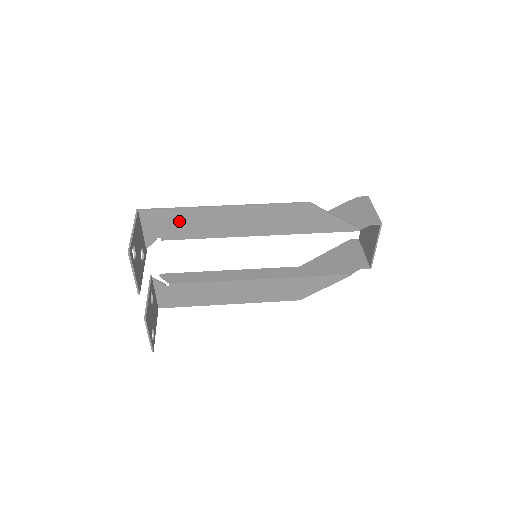
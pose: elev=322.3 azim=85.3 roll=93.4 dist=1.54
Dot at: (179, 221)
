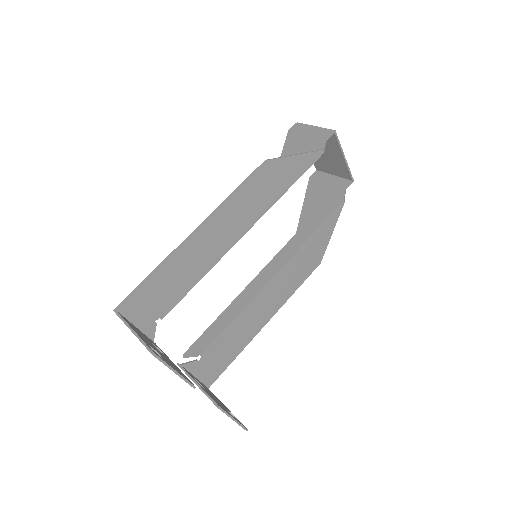
Dot at: (163, 285)
